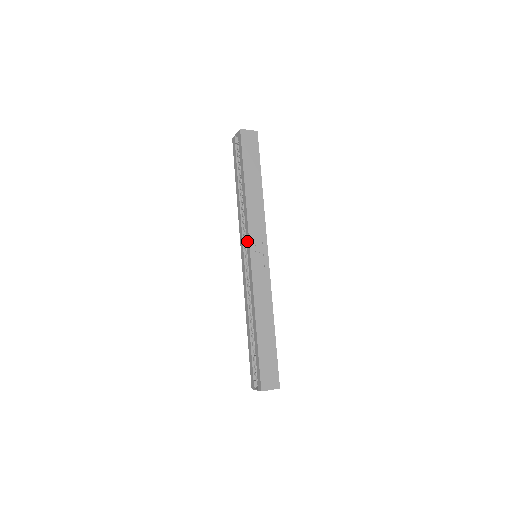
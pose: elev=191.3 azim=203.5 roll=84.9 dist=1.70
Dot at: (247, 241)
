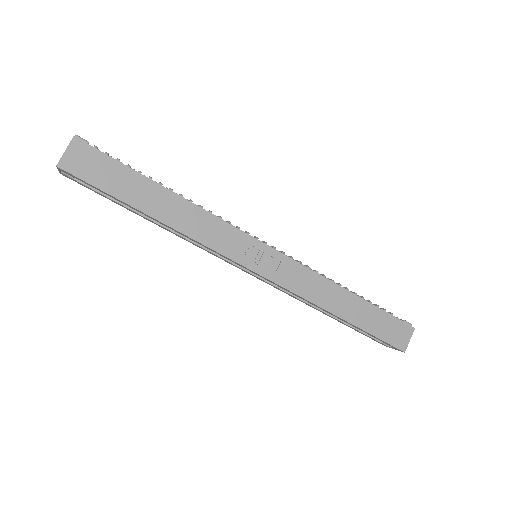
Dot at: occluded
